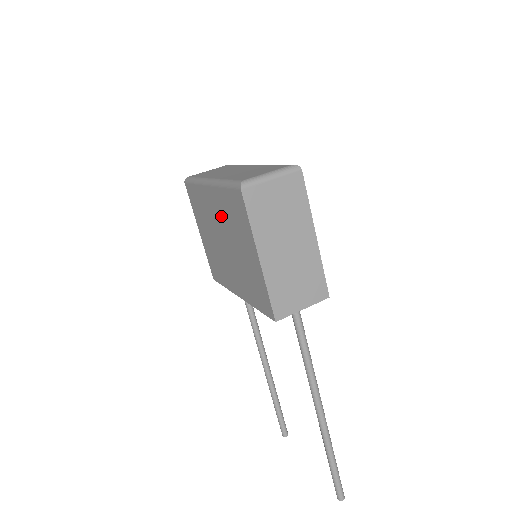
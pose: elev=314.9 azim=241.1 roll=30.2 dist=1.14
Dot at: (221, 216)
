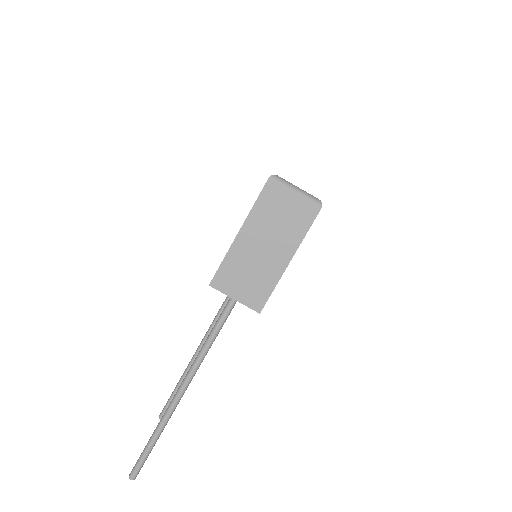
Dot at: occluded
